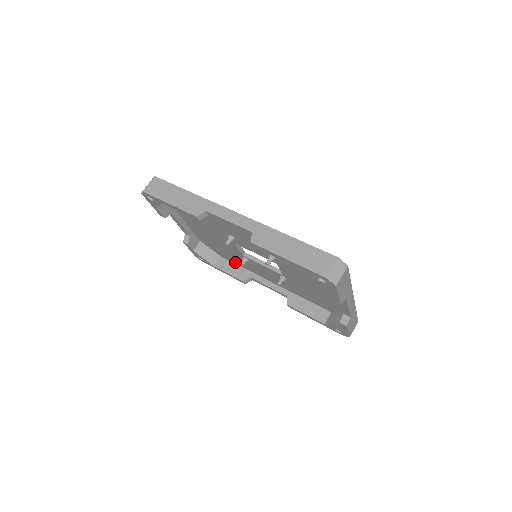
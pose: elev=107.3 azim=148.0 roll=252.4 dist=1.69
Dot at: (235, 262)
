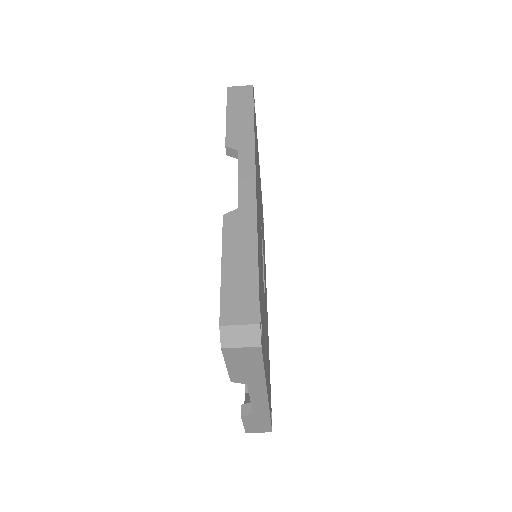
Dot at: occluded
